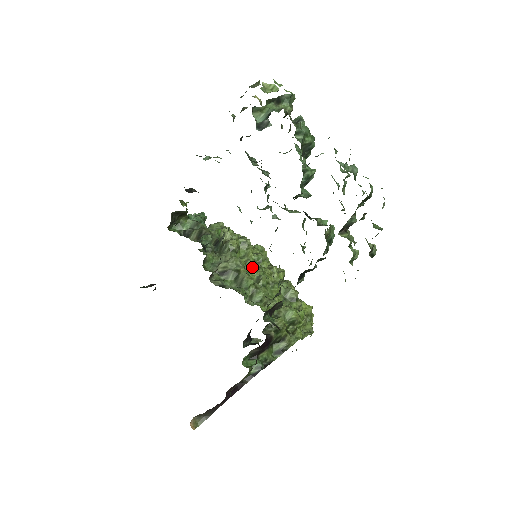
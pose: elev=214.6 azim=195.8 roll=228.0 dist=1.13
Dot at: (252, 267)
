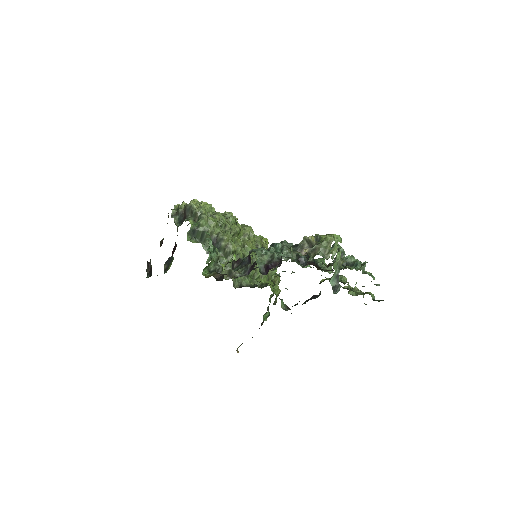
Dot at: (245, 253)
